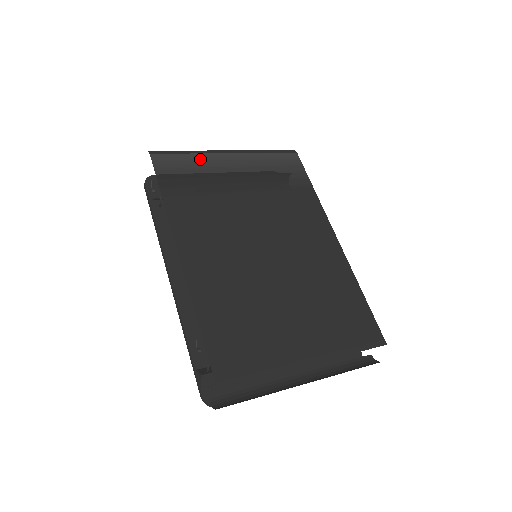
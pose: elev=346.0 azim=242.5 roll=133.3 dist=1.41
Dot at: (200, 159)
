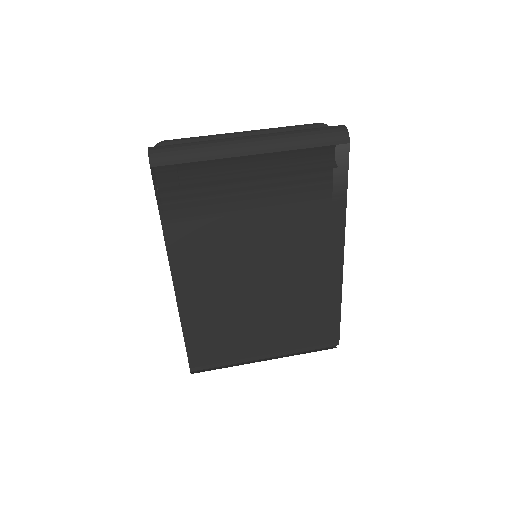
Dot at: (212, 169)
